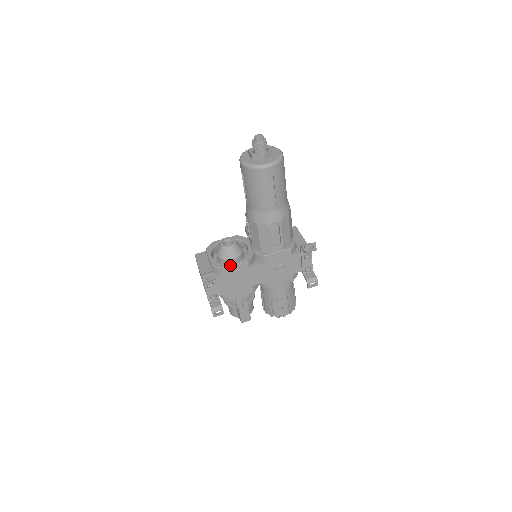
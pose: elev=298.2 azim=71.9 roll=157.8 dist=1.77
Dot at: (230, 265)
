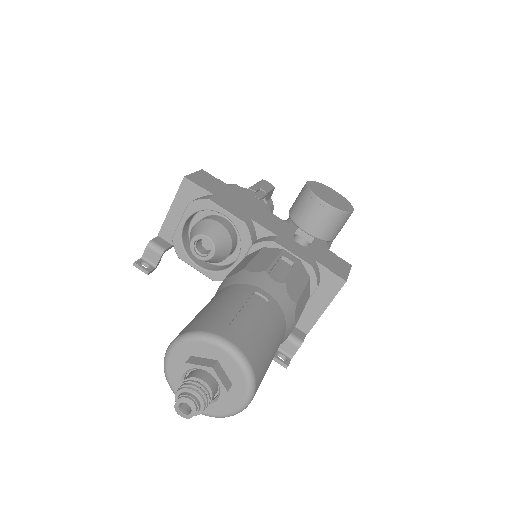
Dot at: occluded
